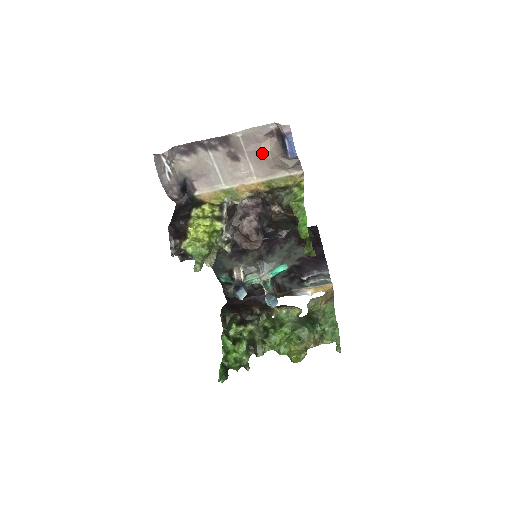
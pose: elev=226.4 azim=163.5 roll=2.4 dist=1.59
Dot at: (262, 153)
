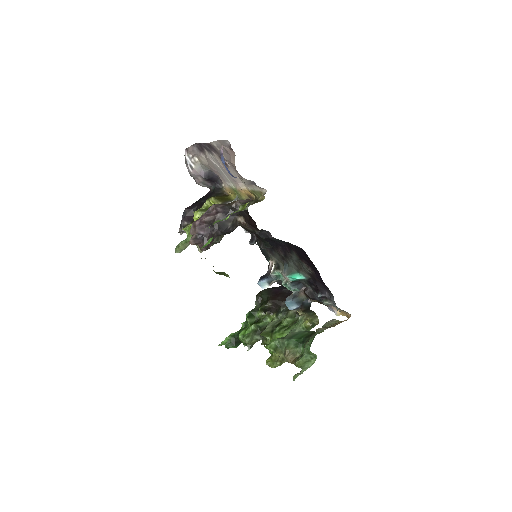
Dot at: (233, 165)
